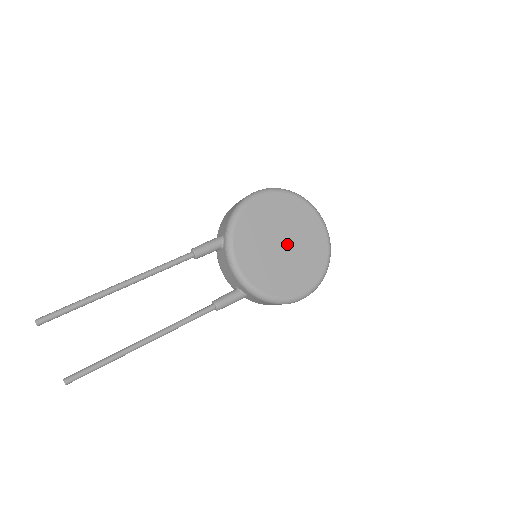
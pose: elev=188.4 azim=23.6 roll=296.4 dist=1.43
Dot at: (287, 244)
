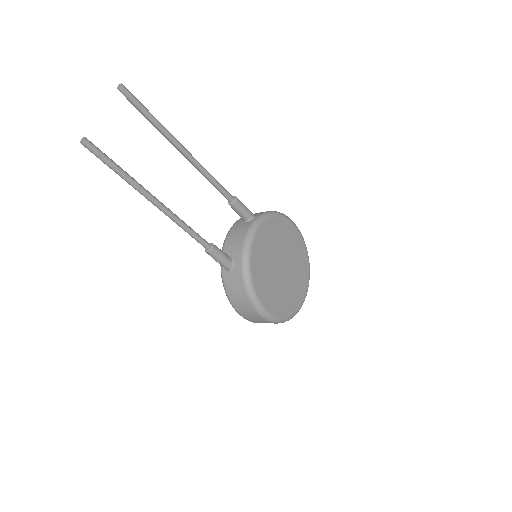
Dot at: (284, 270)
